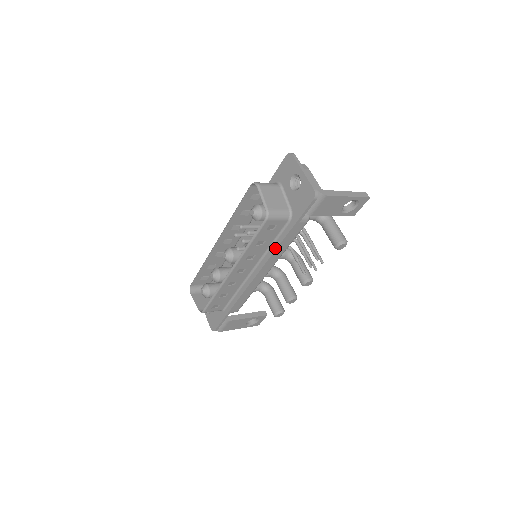
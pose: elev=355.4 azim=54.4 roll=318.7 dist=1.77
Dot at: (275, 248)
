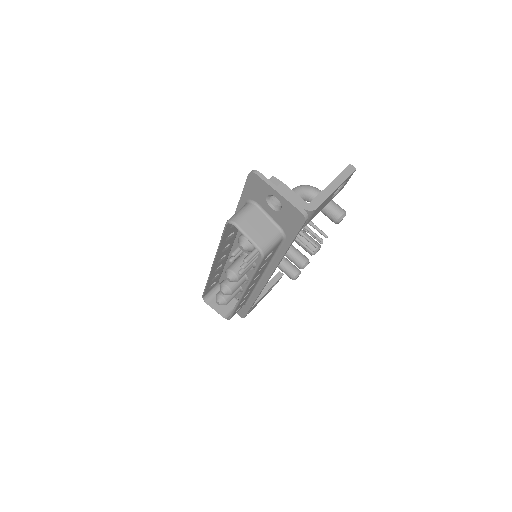
Dot at: (278, 261)
